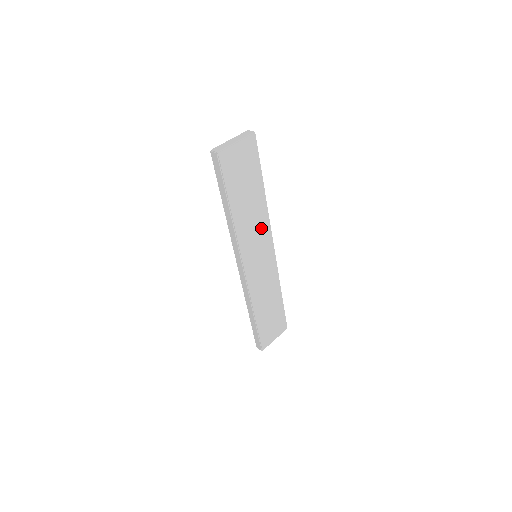
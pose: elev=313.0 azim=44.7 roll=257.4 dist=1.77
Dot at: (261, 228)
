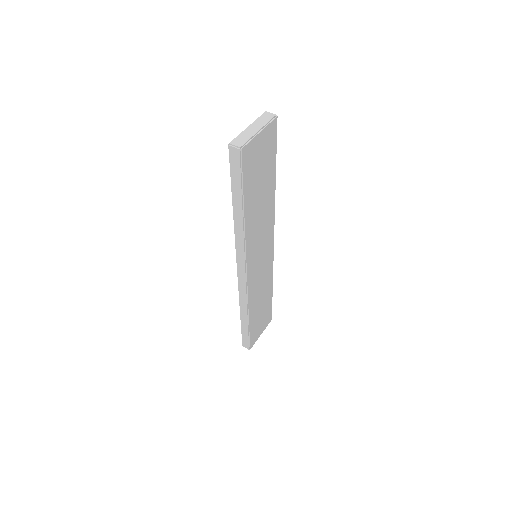
Dot at: (266, 226)
